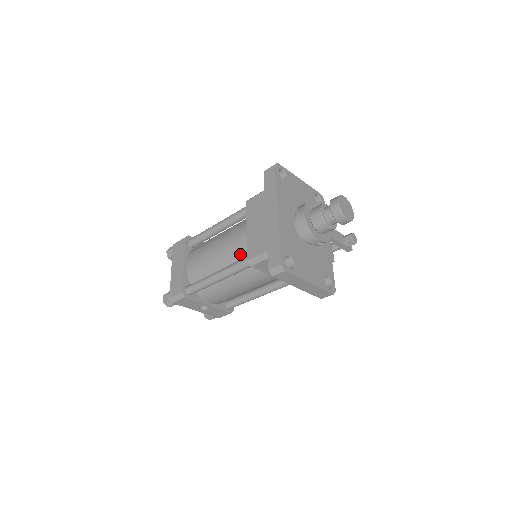
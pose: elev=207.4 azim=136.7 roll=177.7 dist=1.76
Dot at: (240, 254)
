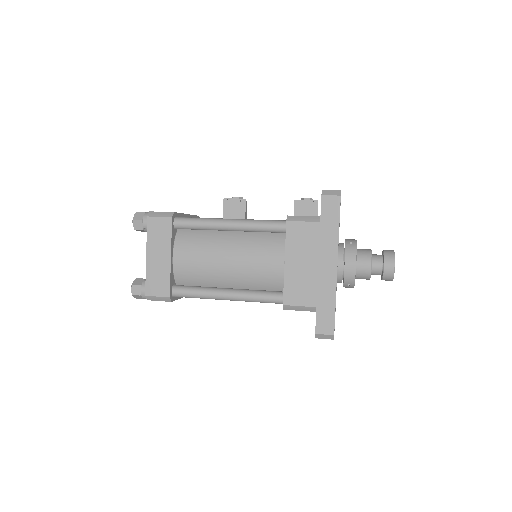
Dot at: (265, 282)
